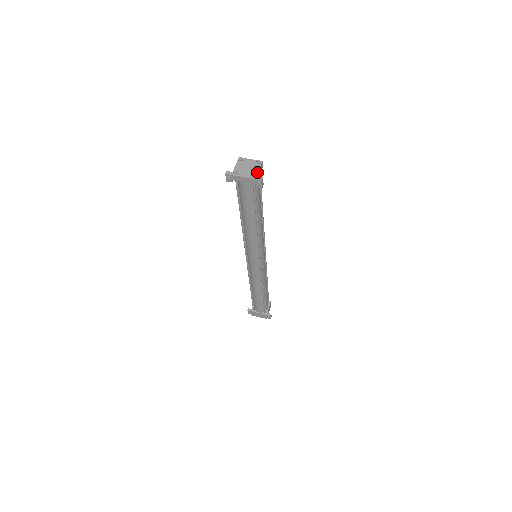
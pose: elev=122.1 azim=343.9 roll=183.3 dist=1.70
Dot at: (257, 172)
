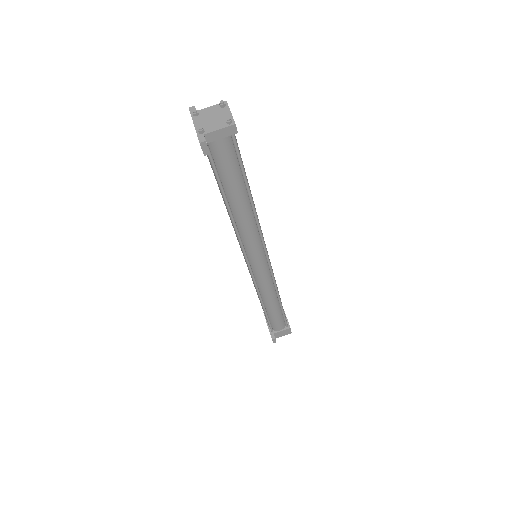
Dot at: (211, 130)
